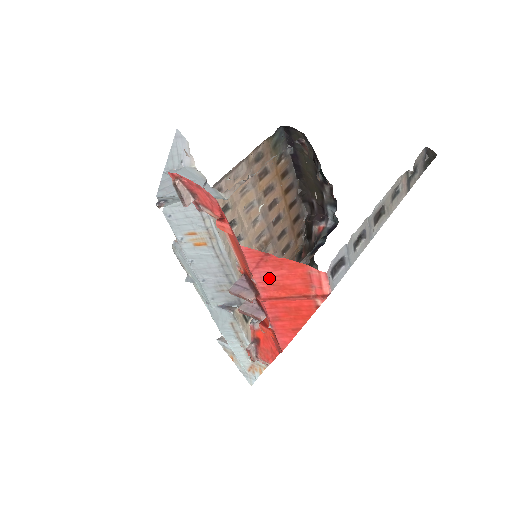
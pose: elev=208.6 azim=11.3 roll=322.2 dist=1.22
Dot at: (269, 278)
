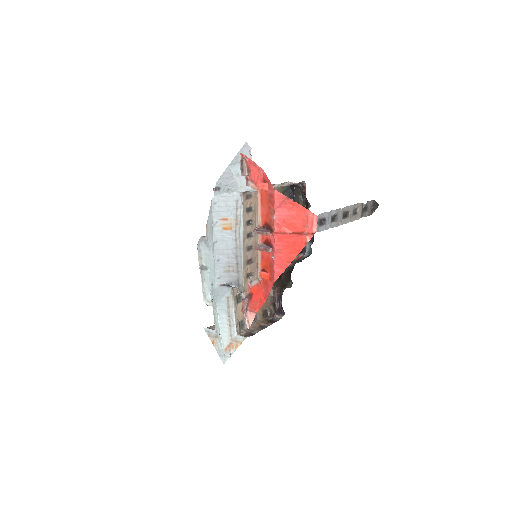
Dot at: (284, 216)
